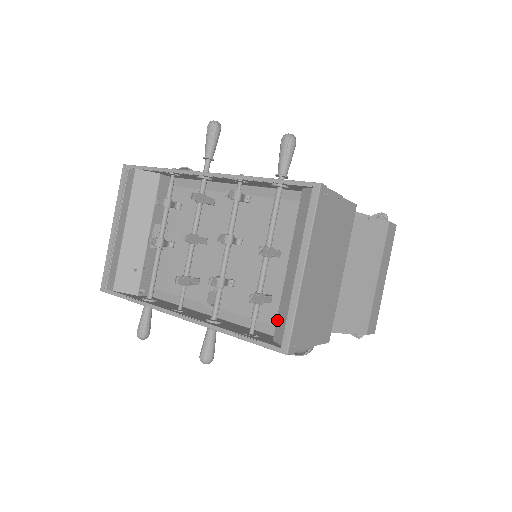
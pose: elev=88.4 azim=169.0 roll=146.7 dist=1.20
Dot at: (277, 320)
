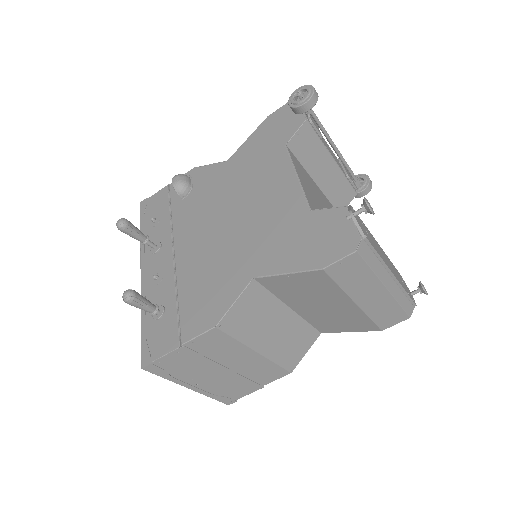
Dot at: occluded
